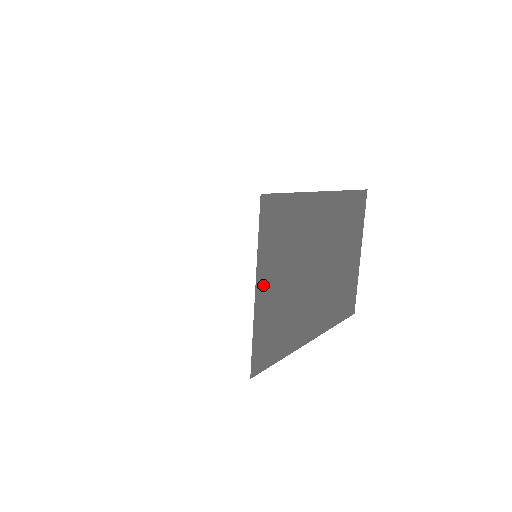
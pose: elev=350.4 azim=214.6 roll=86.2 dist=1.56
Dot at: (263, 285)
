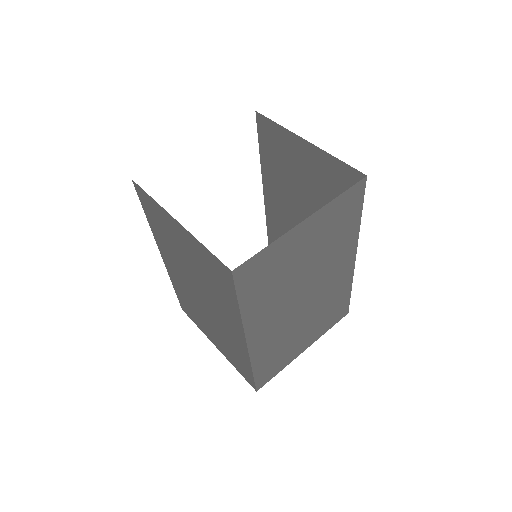
Dot at: (306, 228)
